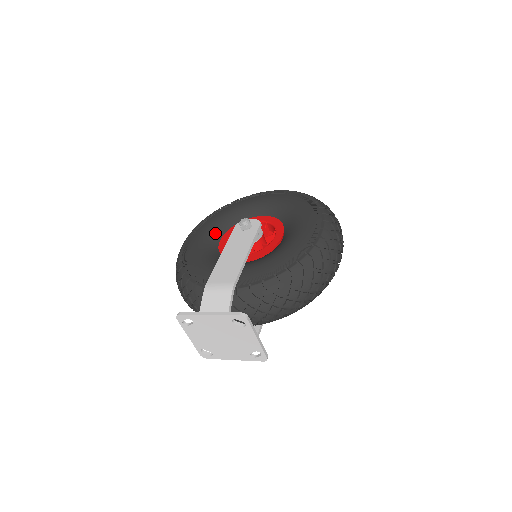
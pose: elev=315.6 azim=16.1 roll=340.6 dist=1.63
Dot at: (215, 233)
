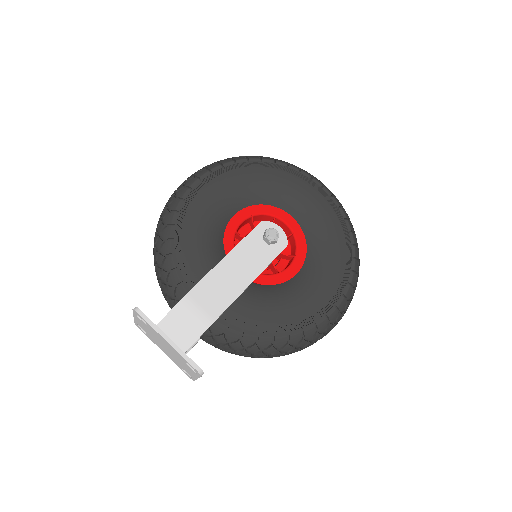
Dot at: (235, 200)
